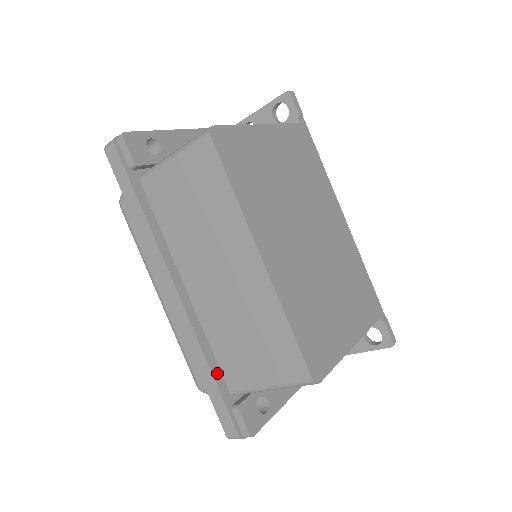
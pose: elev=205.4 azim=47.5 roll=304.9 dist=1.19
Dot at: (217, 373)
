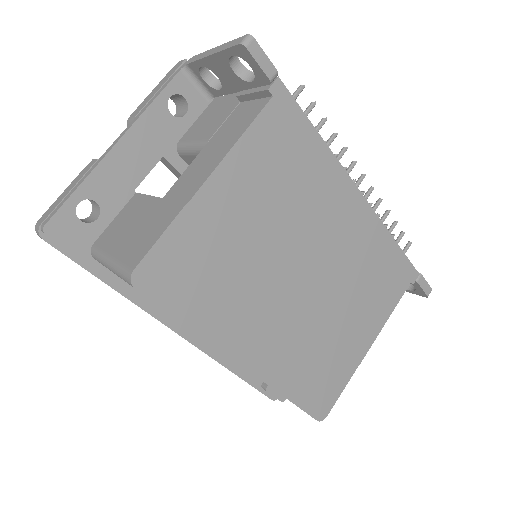
Dot at: (241, 371)
